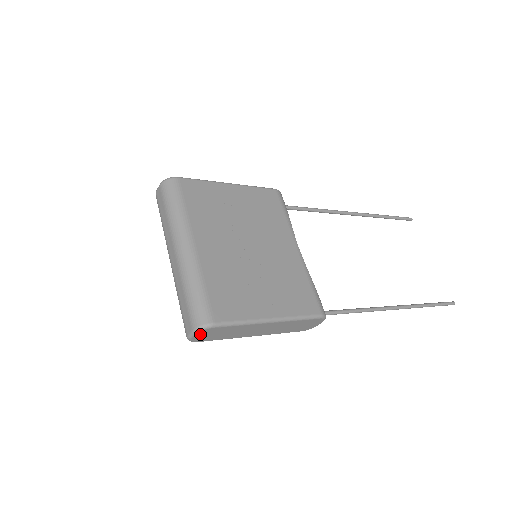
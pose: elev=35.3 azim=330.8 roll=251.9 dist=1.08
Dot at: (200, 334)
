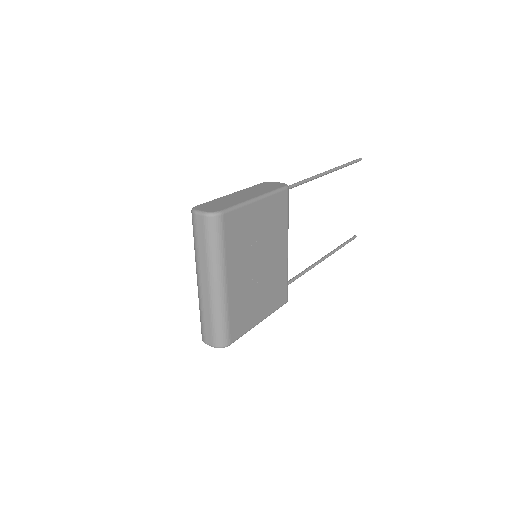
Dot at: occluded
